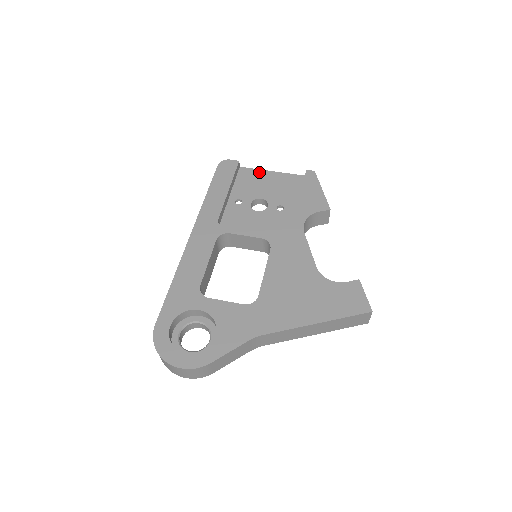
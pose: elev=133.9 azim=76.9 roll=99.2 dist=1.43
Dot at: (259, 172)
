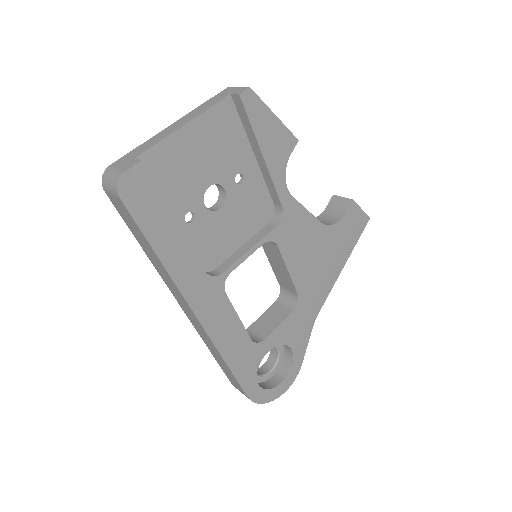
Dot at: (170, 143)
